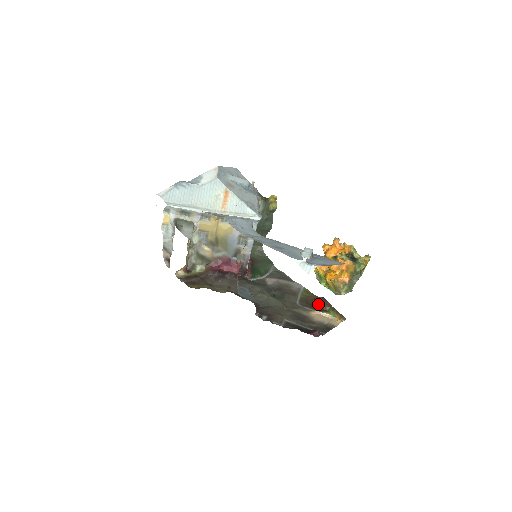
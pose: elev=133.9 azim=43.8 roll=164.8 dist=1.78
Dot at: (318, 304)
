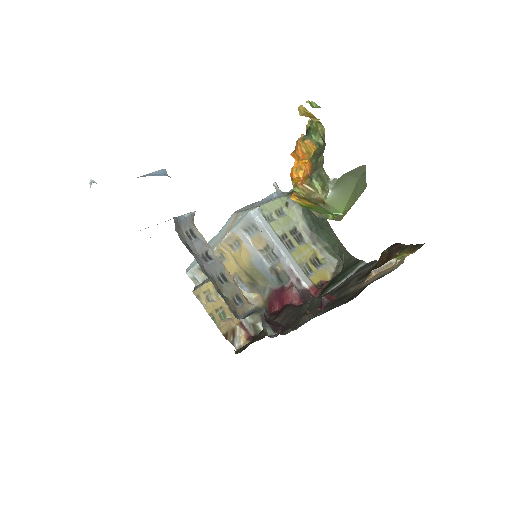
Dot at: (384, 260)
